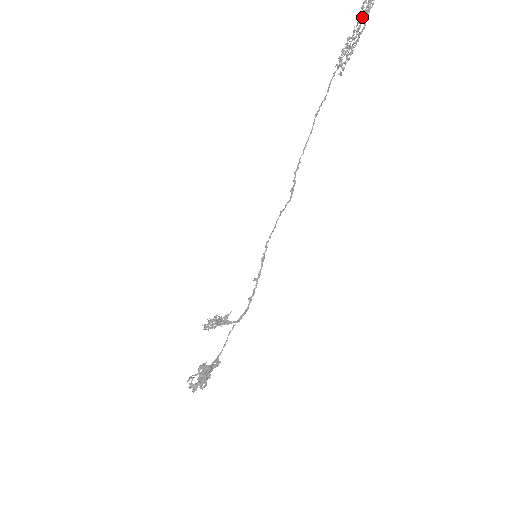
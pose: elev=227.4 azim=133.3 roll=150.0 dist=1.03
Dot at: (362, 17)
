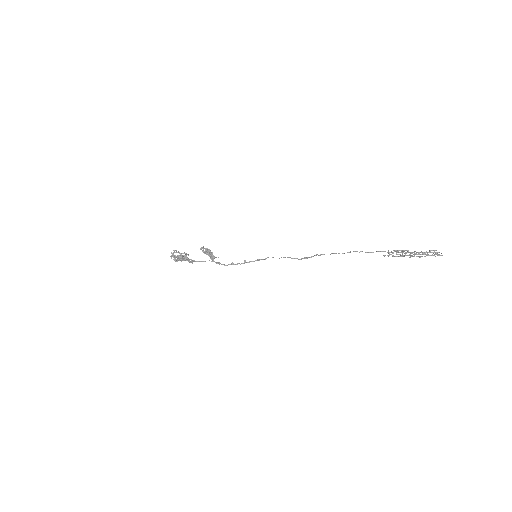
Dot at: occluded
